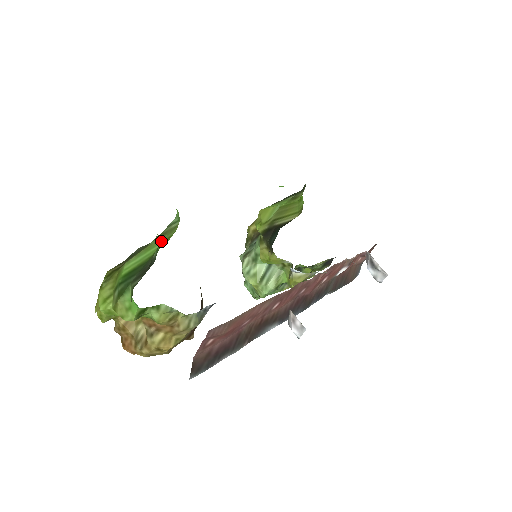
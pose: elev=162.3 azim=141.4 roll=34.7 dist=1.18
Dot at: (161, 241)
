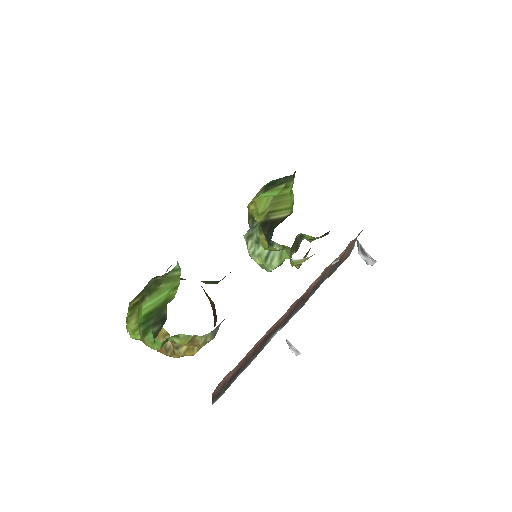
Dot at: (169, 288)
